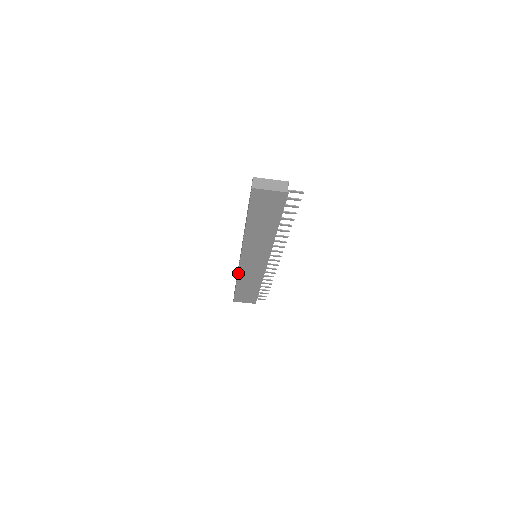
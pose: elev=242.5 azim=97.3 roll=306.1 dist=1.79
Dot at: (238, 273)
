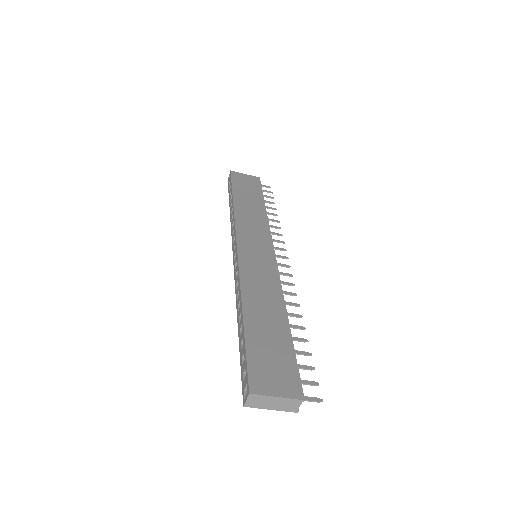
Dot at: (231, 230)
